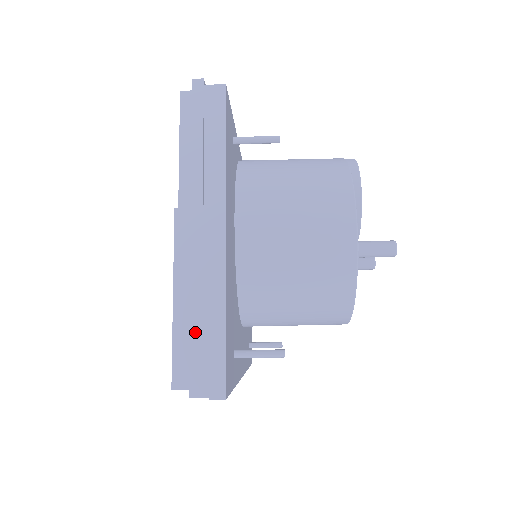
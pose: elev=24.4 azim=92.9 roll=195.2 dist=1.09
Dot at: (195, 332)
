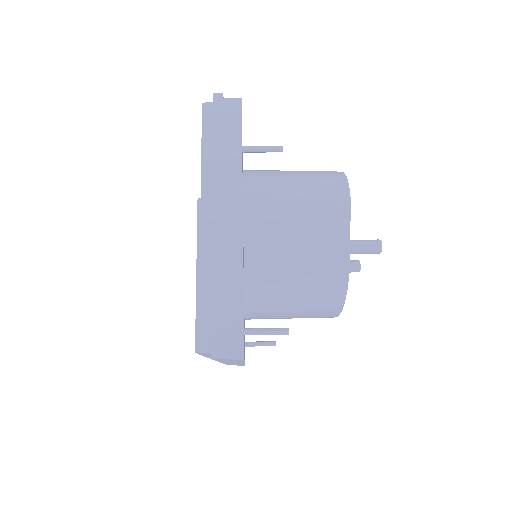
Dot at: (217, 302)
